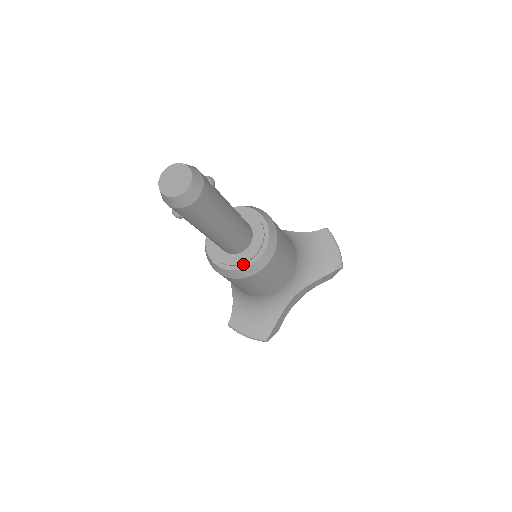
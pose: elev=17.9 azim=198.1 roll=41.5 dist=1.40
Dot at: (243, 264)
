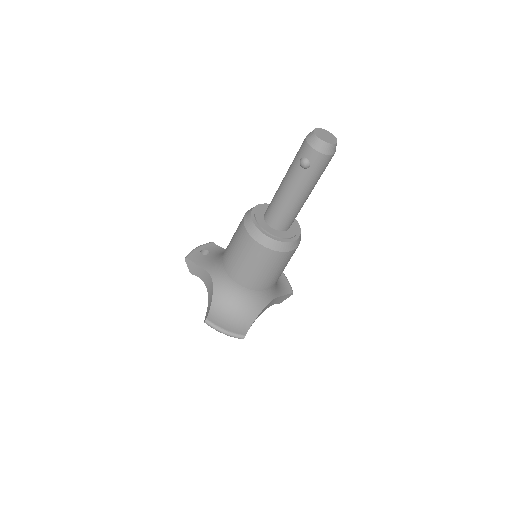
Dot at: (287, 239)
